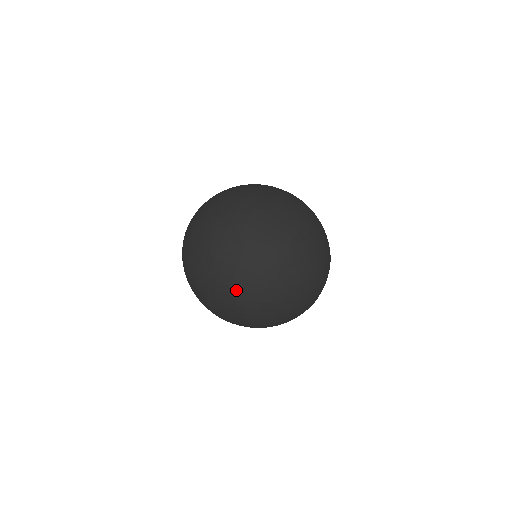
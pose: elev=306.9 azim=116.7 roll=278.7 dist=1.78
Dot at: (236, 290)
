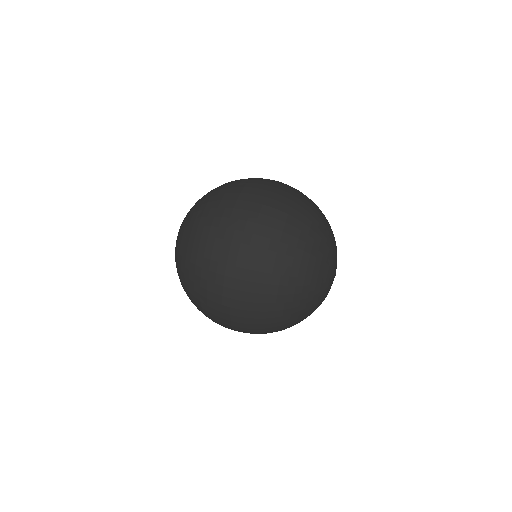
Dot at: (245, 312)
